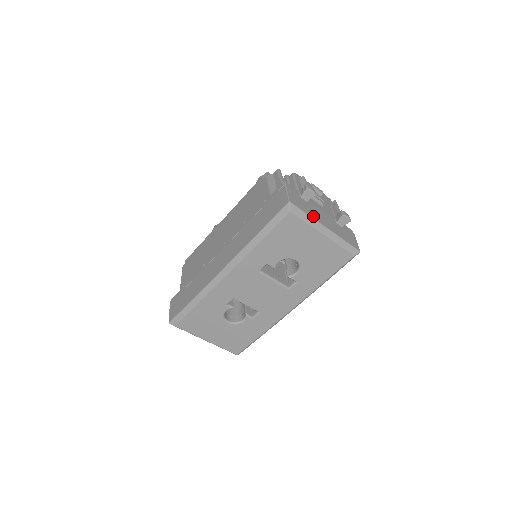
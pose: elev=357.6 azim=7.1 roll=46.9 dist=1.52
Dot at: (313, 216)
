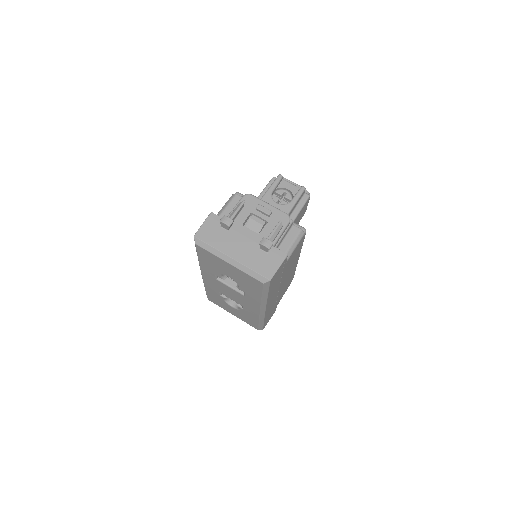
Dot at: (219, 247)
